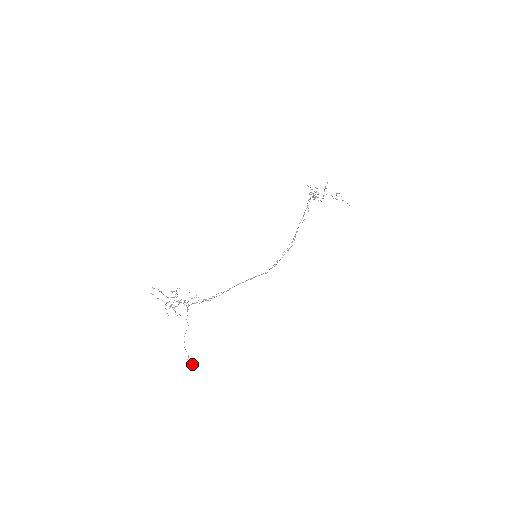
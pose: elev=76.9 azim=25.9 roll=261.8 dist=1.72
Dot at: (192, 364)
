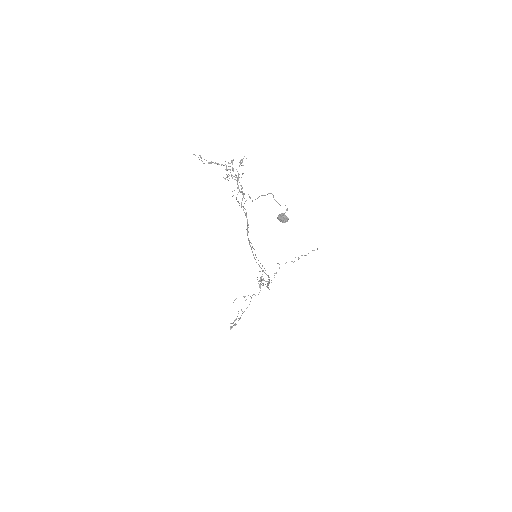
Dot at: occluded
